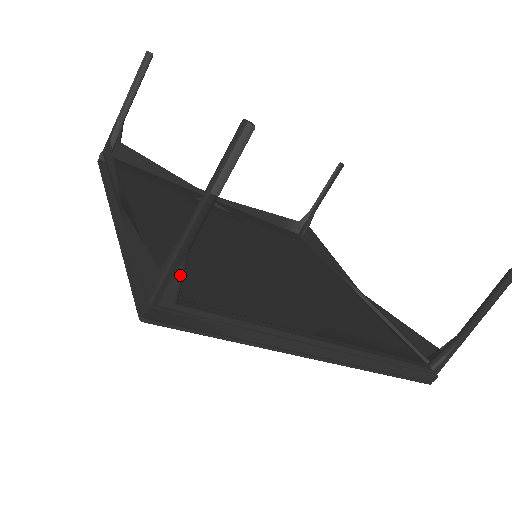
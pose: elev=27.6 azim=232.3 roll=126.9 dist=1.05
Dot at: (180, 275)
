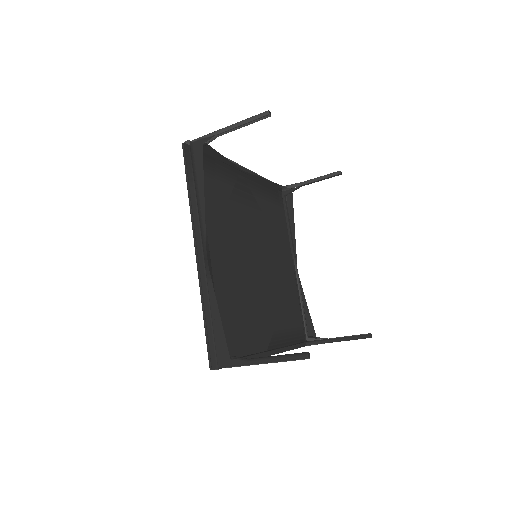
Dot at: (239, 366)
